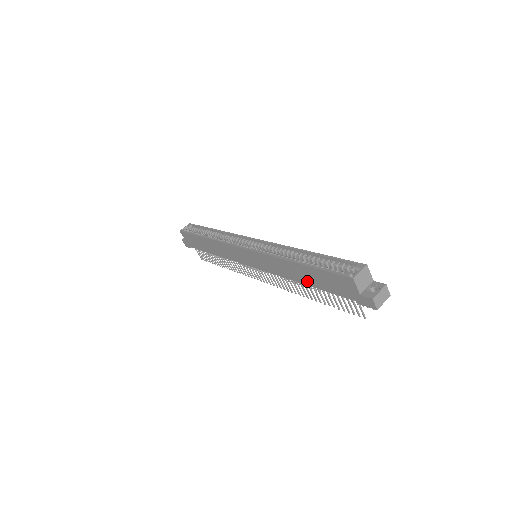
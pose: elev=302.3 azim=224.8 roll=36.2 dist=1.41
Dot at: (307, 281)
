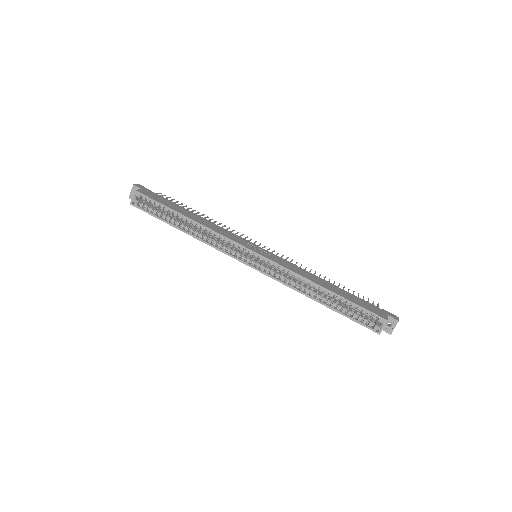
Dot at: occluded
